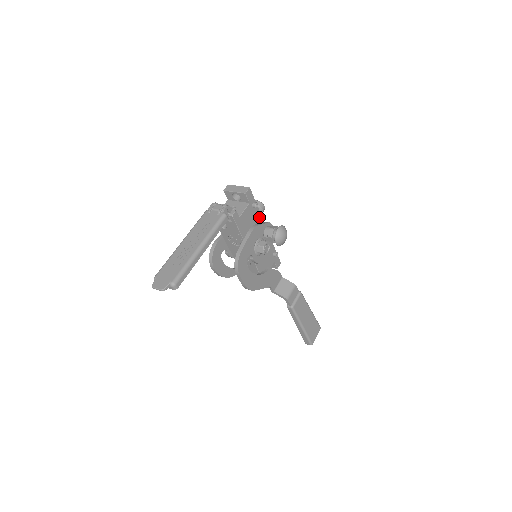
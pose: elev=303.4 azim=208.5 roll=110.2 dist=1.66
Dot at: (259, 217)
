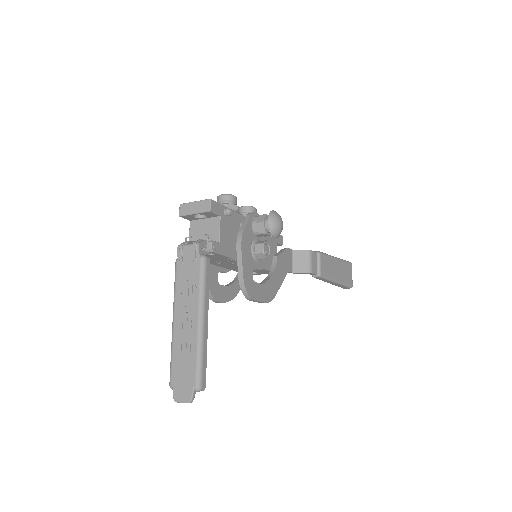
Dot at: (238, 218)
